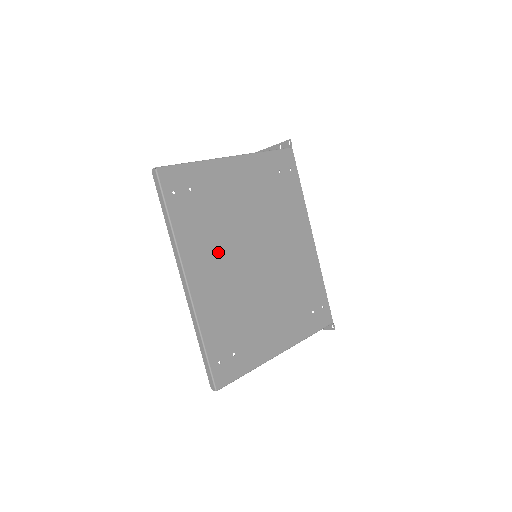
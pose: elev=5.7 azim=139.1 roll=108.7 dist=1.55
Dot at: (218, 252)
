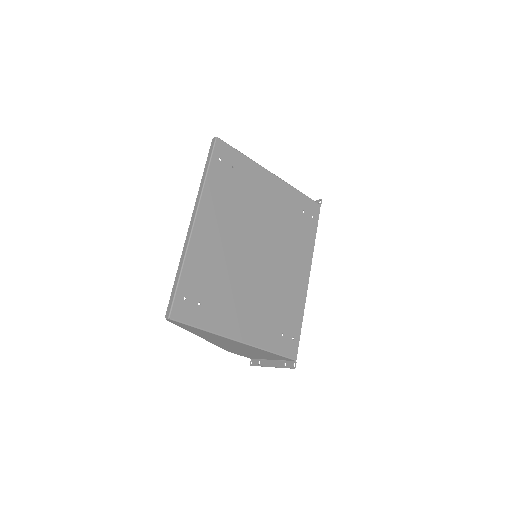
Dot at: (229, 221)
